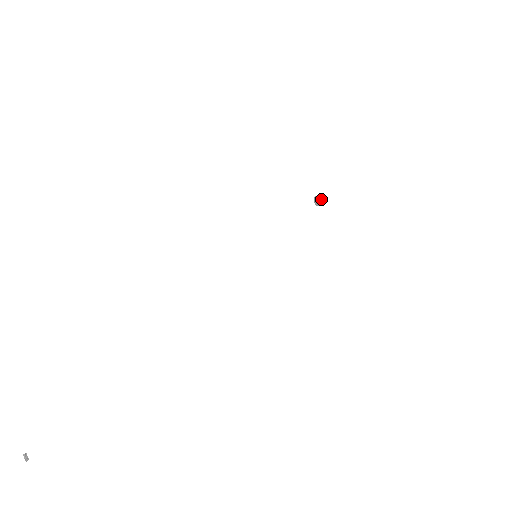
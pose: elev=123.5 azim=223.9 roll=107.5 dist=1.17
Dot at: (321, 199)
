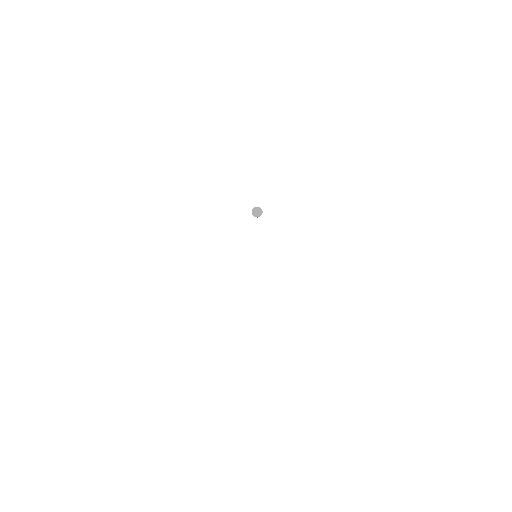
Dot at: (259, 208)
